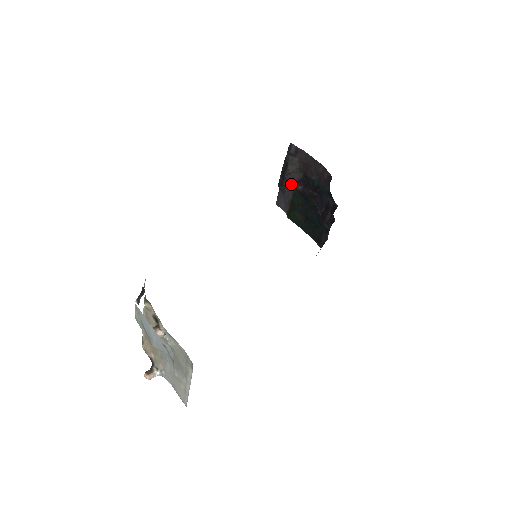
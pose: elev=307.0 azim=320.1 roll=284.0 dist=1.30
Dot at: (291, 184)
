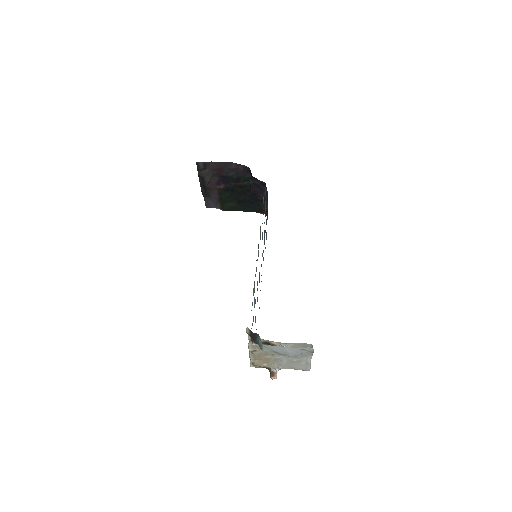
Dot at: (213, 188)
